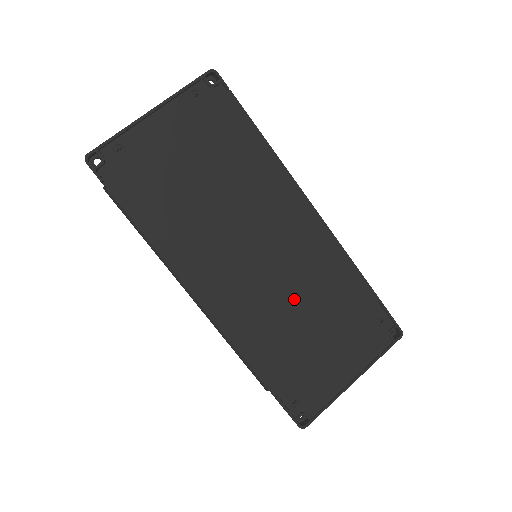
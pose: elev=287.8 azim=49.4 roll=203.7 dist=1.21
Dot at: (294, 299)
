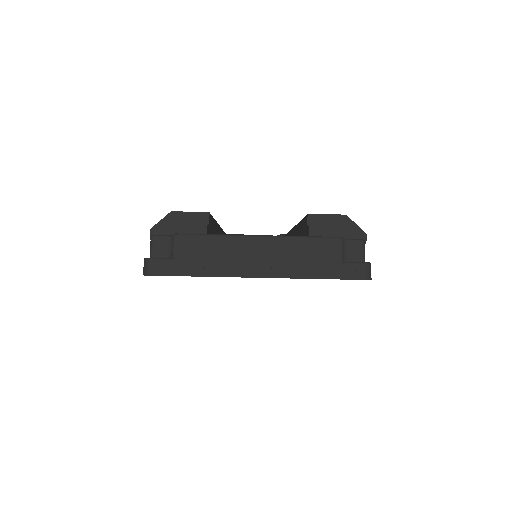
Dot at: occluded
